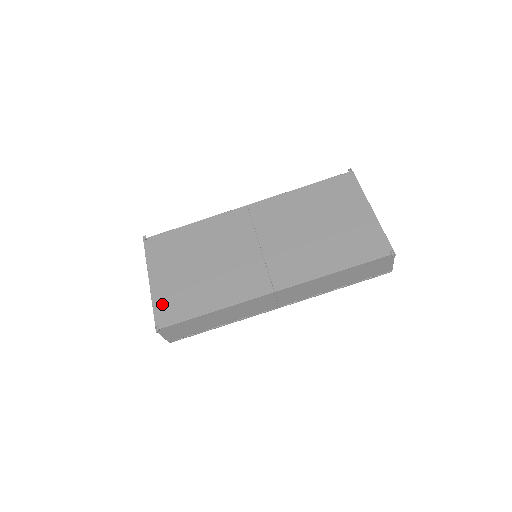
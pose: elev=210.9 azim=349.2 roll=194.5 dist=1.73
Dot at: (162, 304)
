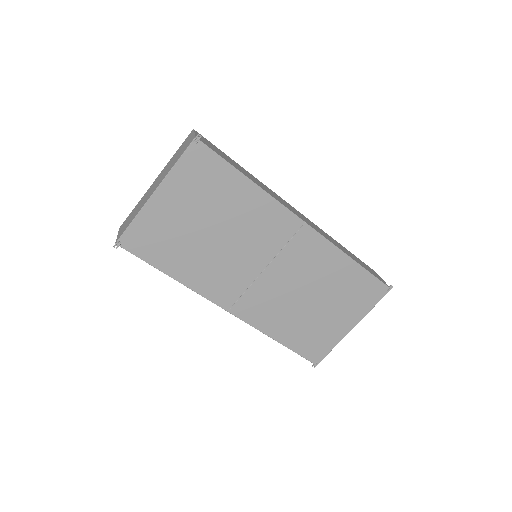
Dot at: (143, 228)
